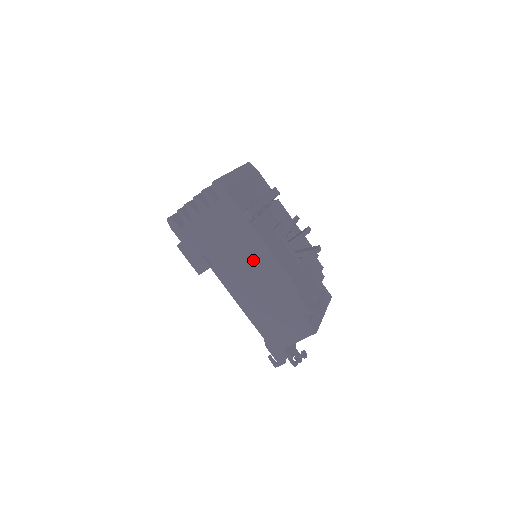
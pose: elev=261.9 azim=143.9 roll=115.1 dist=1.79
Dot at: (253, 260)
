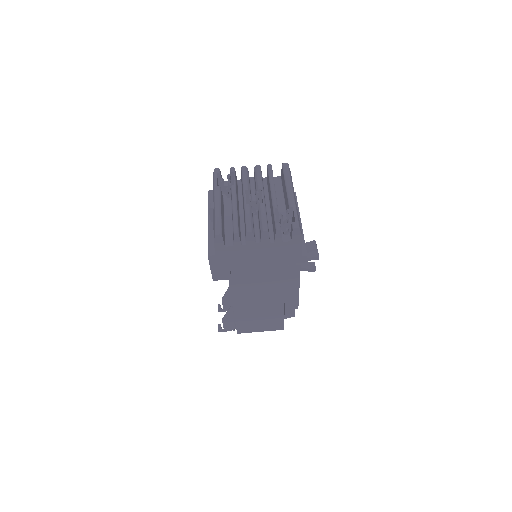
Dot at: (276, 283)
